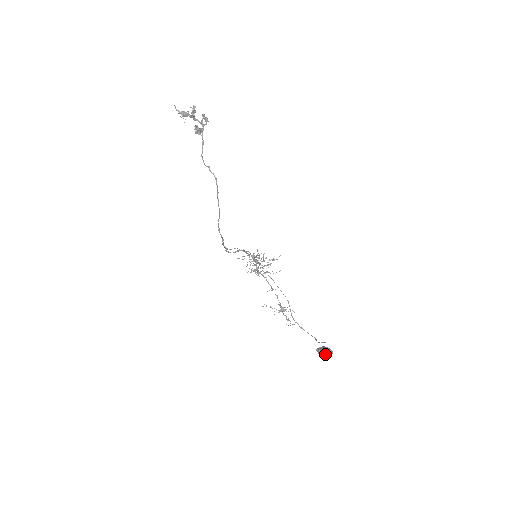
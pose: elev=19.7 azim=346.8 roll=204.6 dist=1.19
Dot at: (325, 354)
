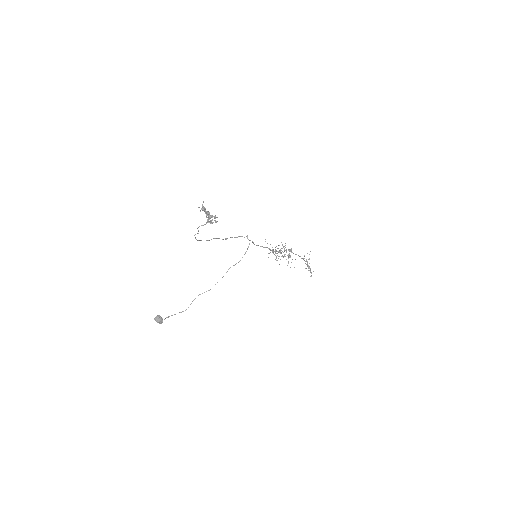
Dot at: (155, 320)
